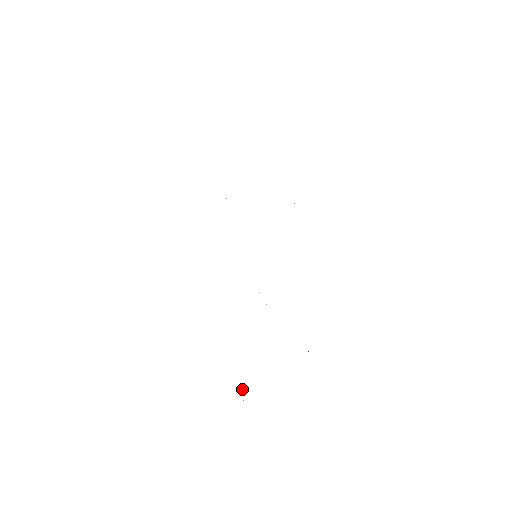
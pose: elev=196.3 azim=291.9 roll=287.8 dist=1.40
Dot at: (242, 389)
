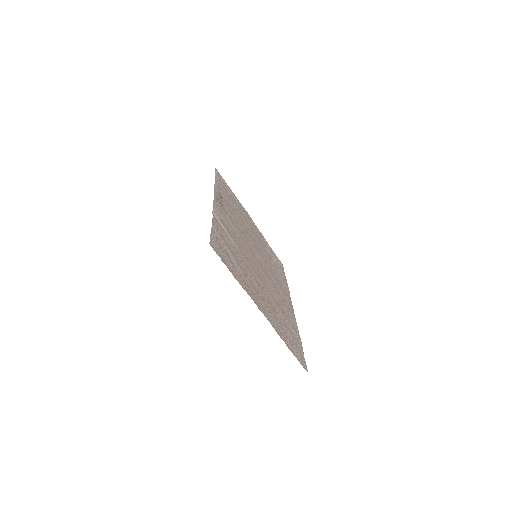
Dot at: (297, 355)
